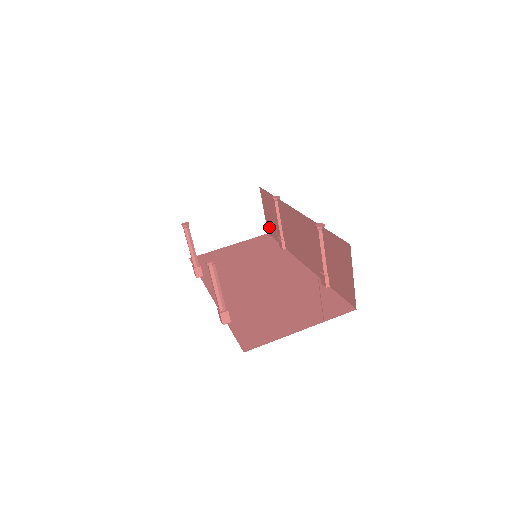
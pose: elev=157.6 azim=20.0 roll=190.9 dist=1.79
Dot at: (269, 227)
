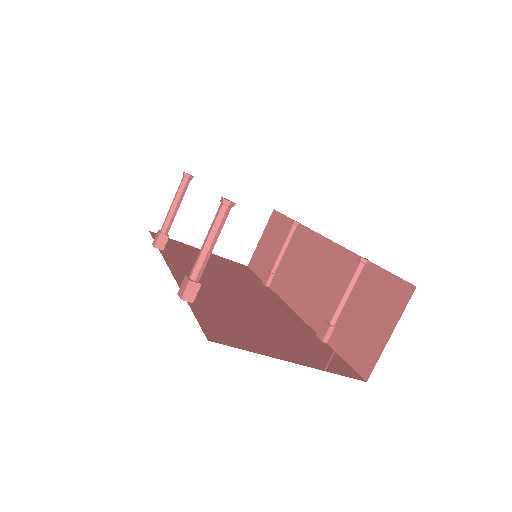
Dot at: (256, 258)
